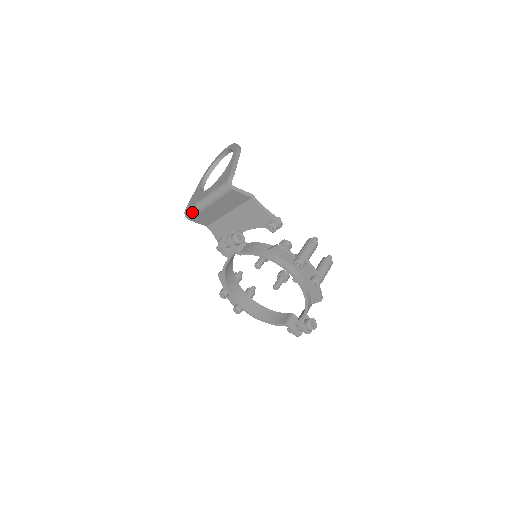
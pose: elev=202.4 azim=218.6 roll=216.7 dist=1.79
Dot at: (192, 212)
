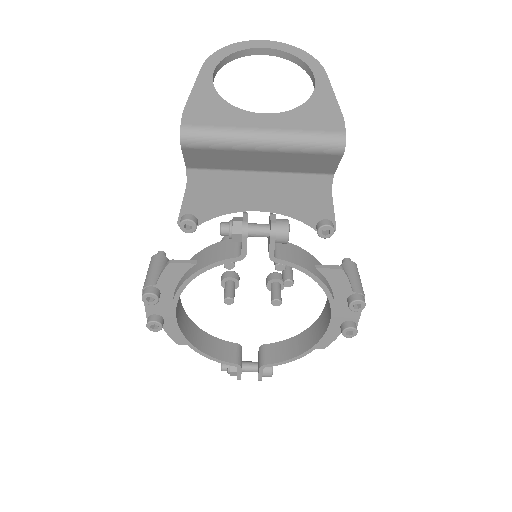
Dot at: (208, 139)
